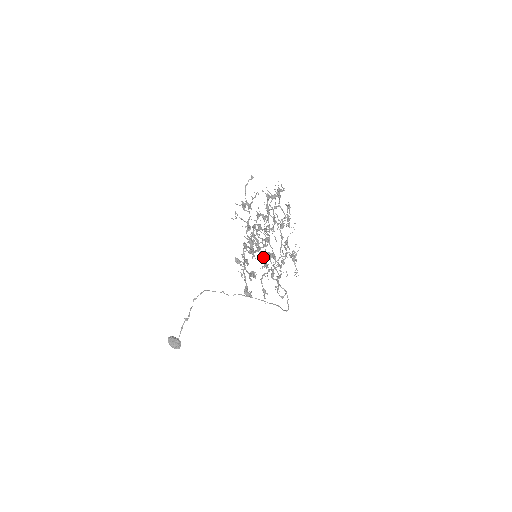
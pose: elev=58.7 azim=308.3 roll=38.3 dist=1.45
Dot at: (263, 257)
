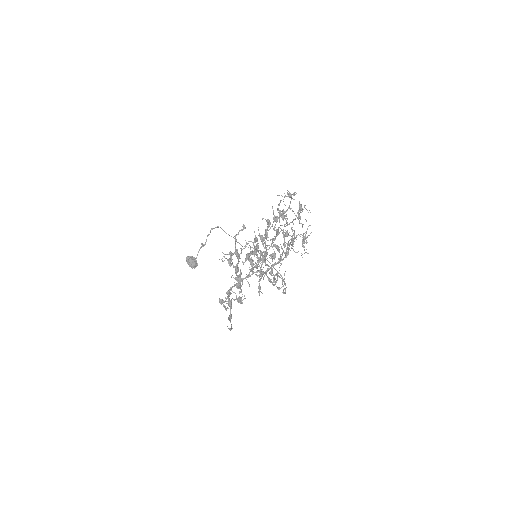
Dot at: (256, 275)
